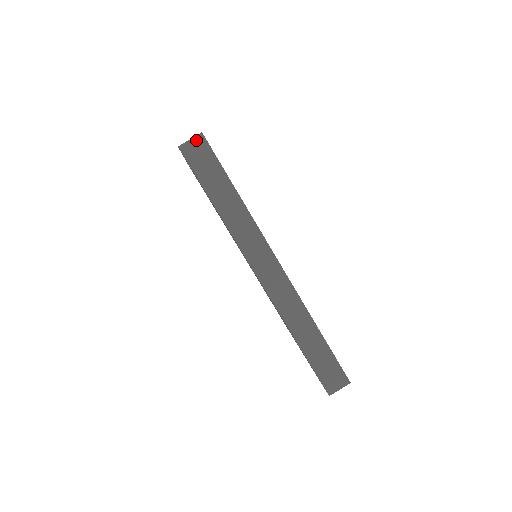
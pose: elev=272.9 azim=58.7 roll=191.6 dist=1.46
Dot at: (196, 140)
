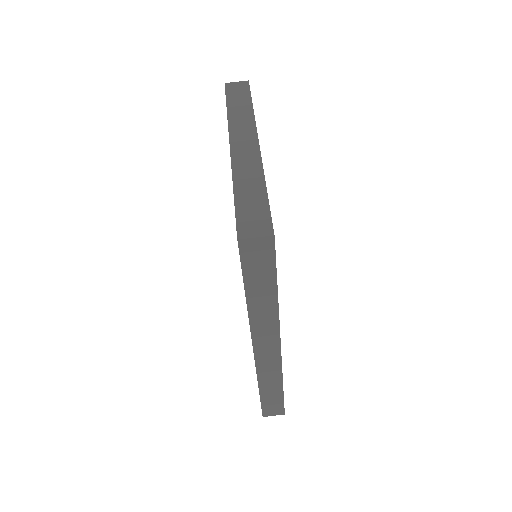
Dot at: (263, 240)
